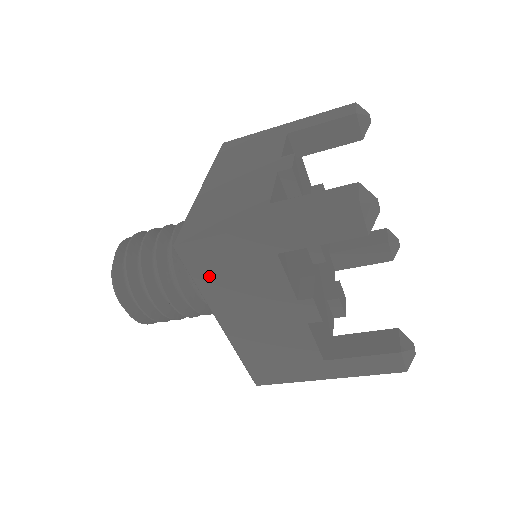
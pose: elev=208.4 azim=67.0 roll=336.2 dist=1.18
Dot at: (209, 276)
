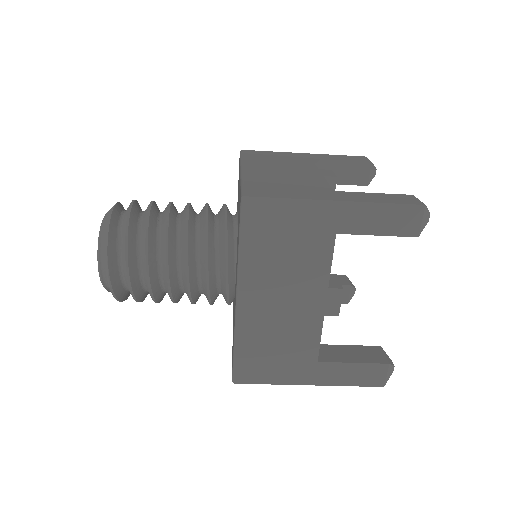
Dot at: (259, 240)
